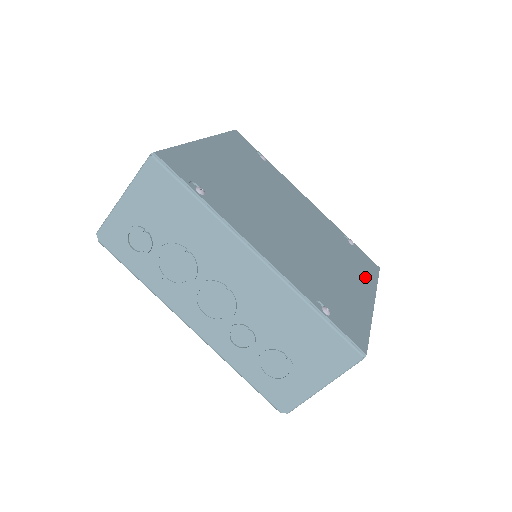
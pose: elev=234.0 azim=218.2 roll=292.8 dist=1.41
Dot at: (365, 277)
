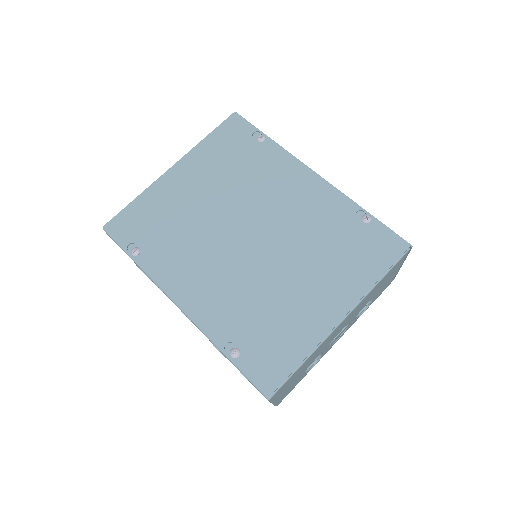
Dot at: (354, 277)
